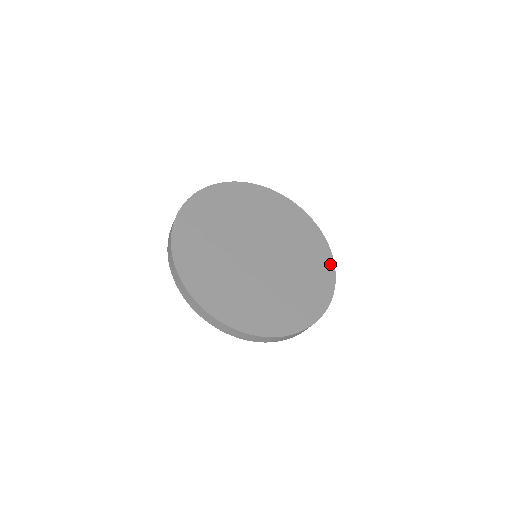
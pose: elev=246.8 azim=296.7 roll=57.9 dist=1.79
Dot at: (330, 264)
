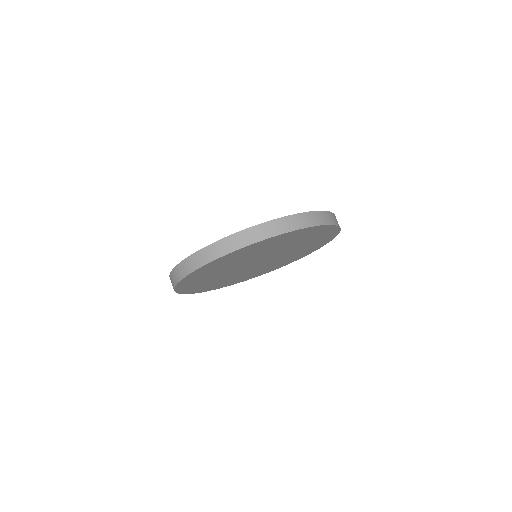
Dot at: occluded
